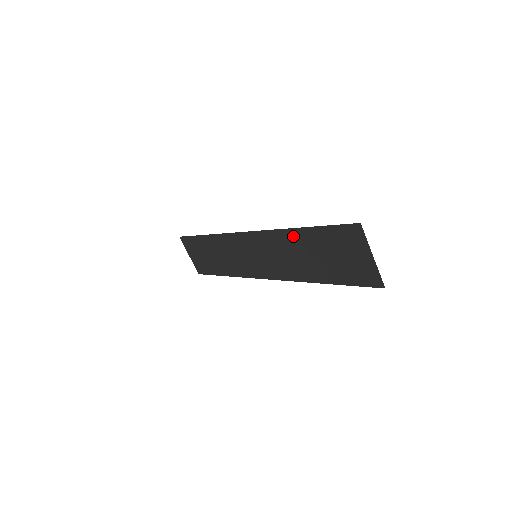
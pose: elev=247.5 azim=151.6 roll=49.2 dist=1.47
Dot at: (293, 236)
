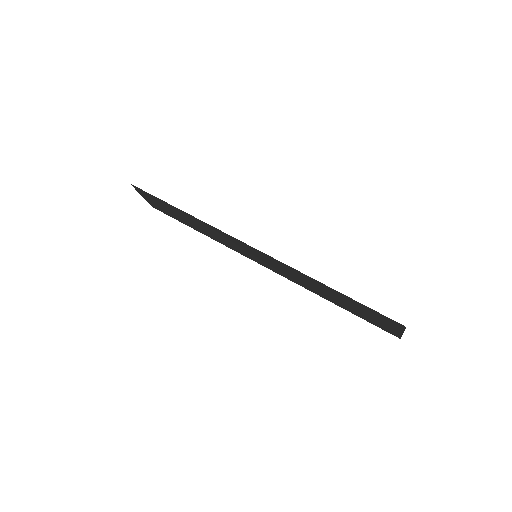
Dot at: (318, 283)
